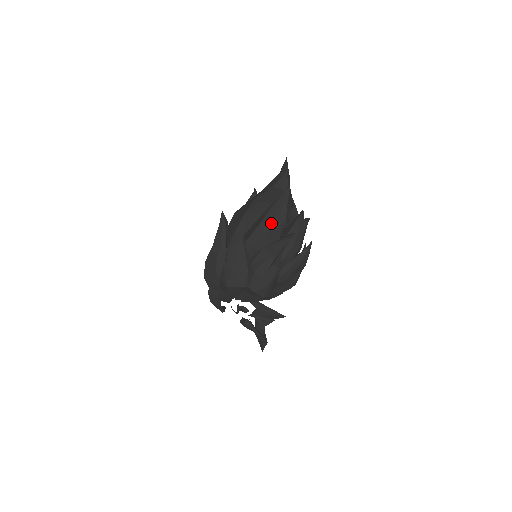
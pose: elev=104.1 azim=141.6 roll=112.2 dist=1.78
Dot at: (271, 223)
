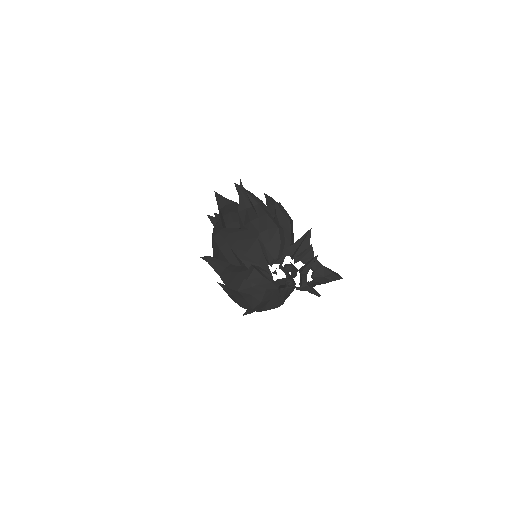
Dot at: (228, 208)
